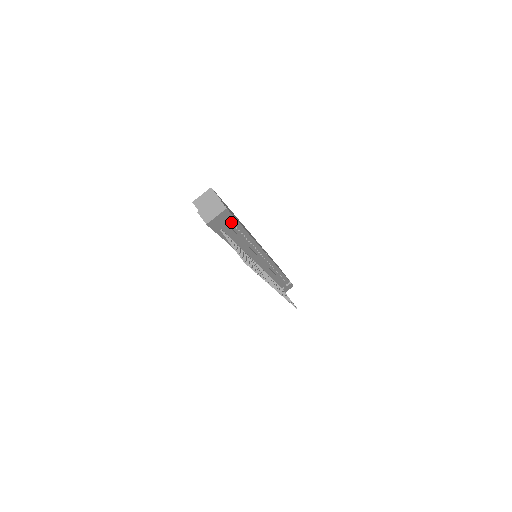
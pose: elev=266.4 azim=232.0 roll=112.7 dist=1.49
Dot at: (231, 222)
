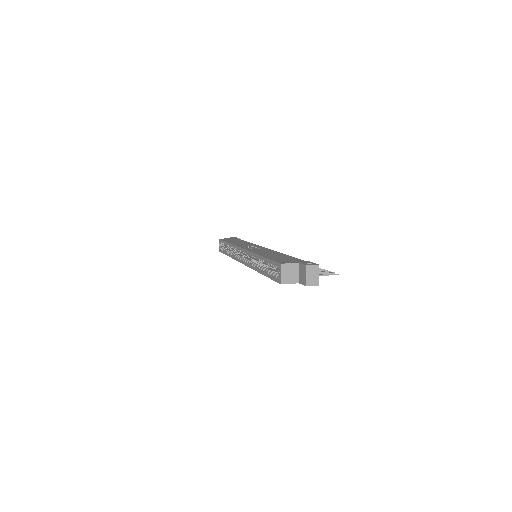
Dot at: occluded
